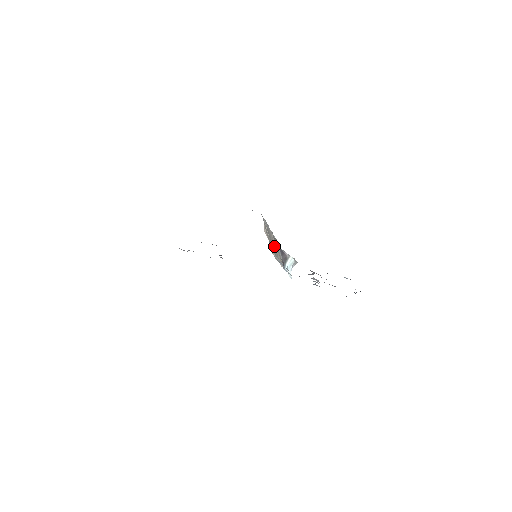
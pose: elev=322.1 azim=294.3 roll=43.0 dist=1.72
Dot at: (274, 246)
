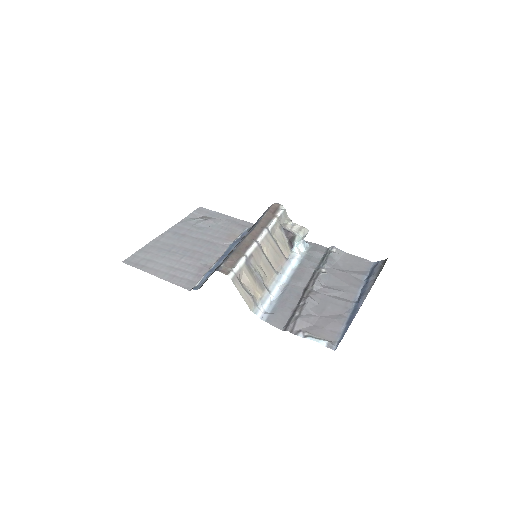
Dot at: (265, 263)
